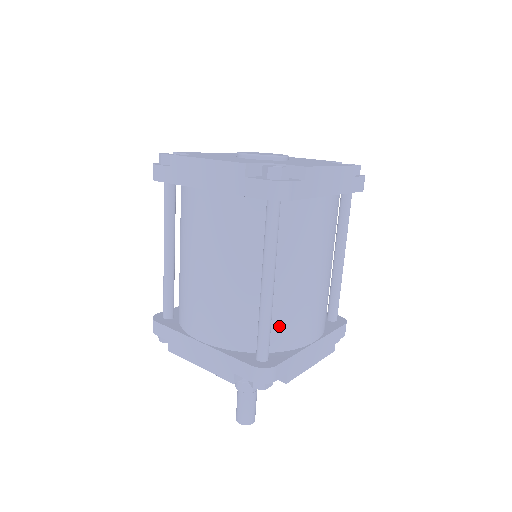
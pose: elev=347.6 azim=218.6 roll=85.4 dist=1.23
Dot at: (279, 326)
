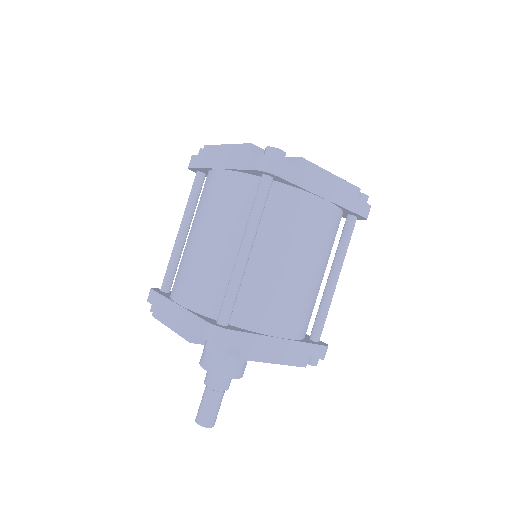
Dot at: (248, 302)
